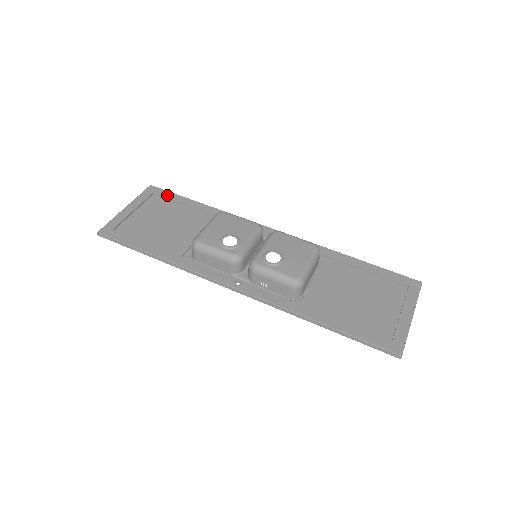
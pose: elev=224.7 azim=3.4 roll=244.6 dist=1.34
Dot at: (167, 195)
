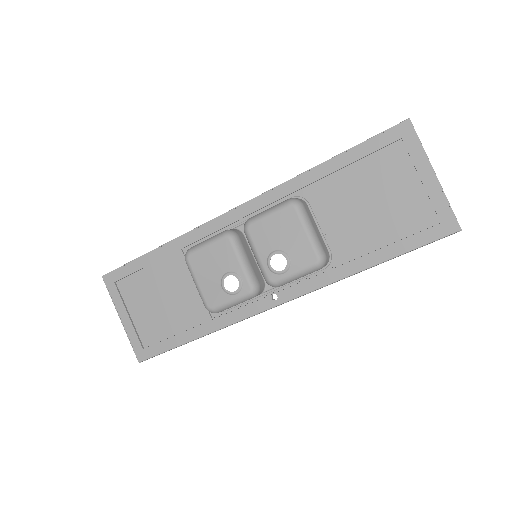
Dot at: (125, 272)
